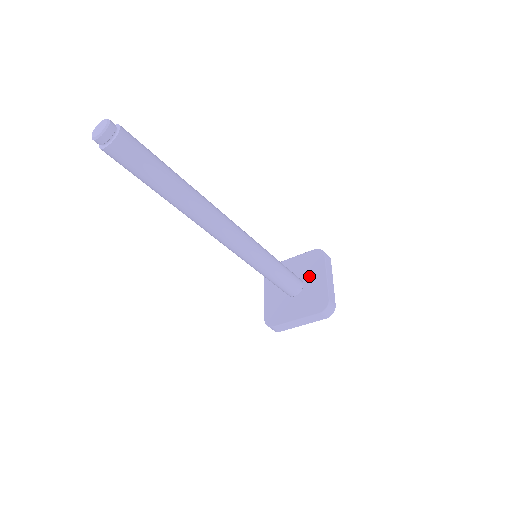
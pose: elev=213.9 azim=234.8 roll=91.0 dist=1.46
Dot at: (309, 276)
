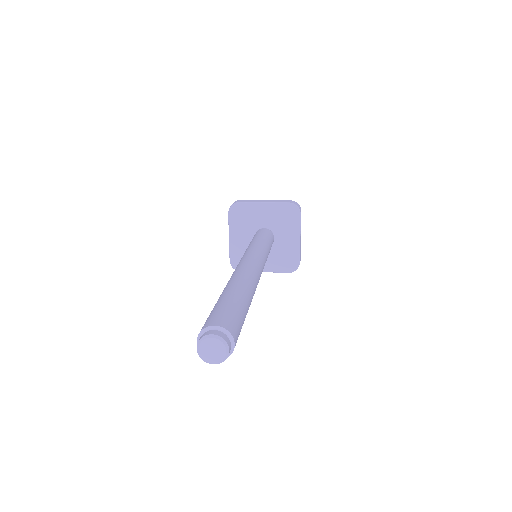
Dot at: (282, 232)
